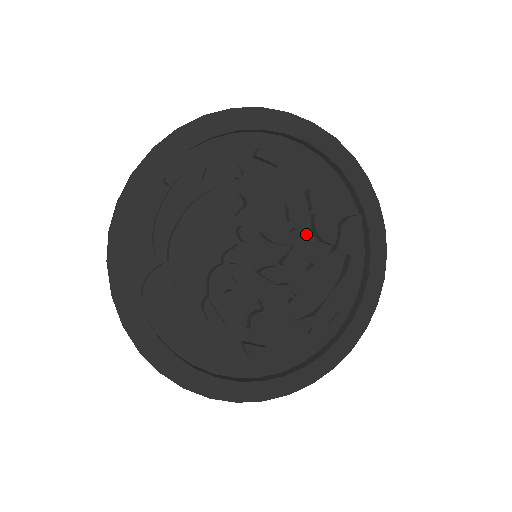
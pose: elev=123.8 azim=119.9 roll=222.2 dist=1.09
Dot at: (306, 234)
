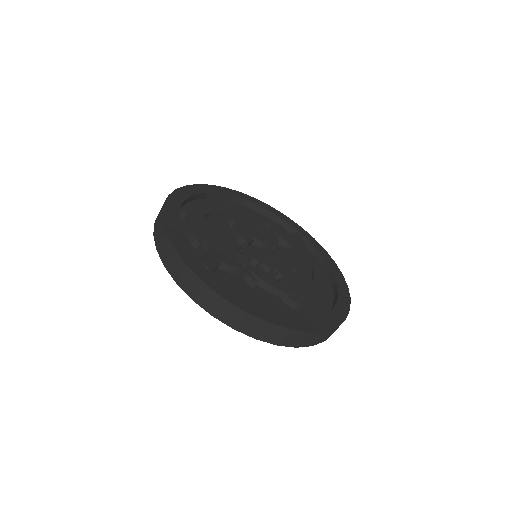
Dot at: (277, 239)
